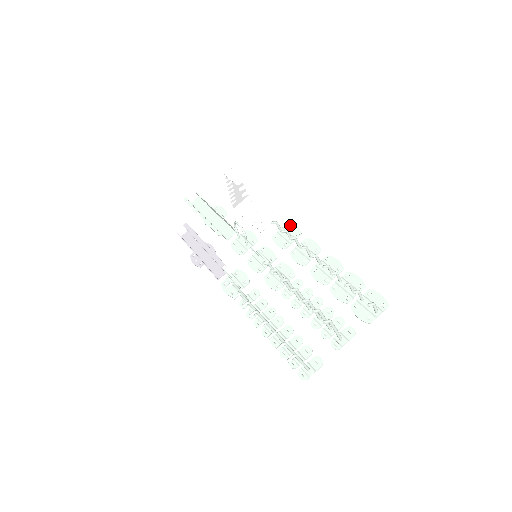
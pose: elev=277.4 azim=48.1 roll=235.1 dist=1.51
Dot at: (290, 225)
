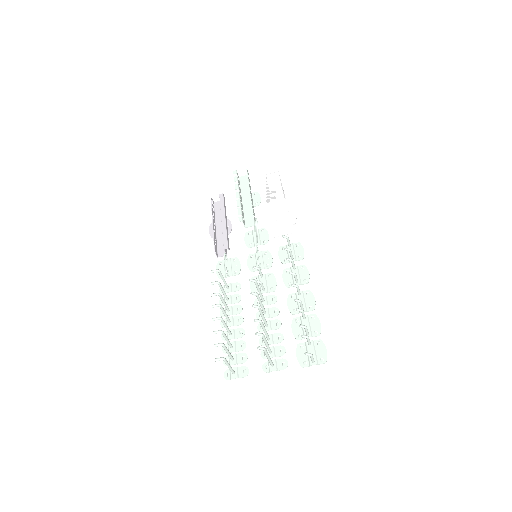
Dot at: (300, 245)
